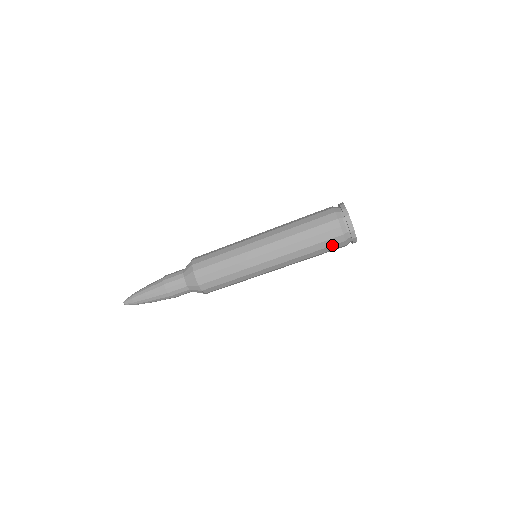
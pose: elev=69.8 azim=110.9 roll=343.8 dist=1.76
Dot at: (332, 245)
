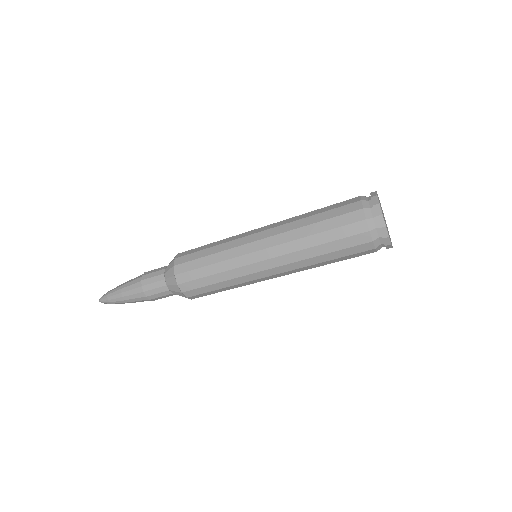
Dot at: (358, 256)
